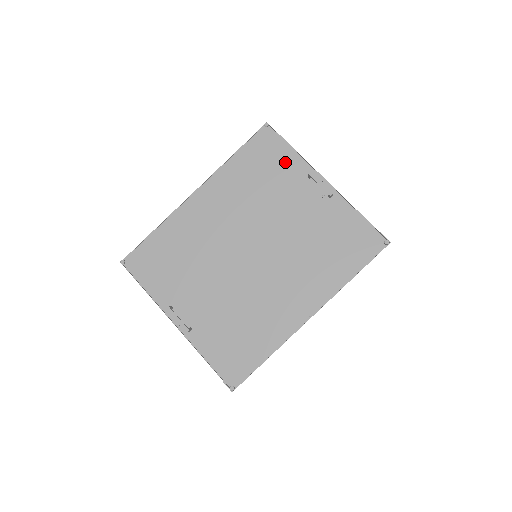
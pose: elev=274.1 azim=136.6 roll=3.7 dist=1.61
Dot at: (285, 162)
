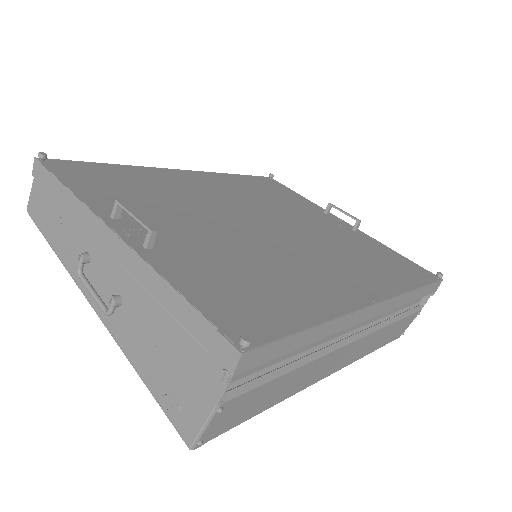
Dot at: (295, 198)
